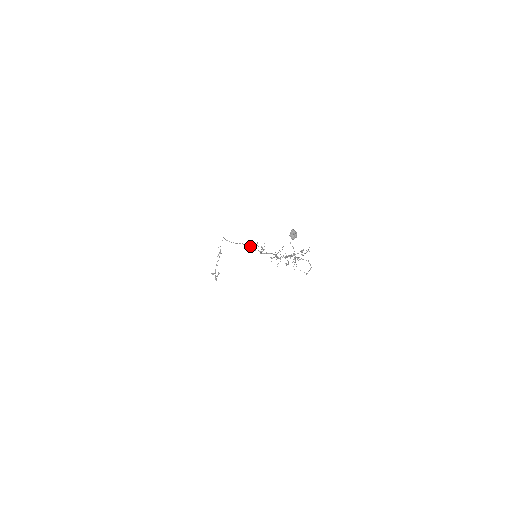
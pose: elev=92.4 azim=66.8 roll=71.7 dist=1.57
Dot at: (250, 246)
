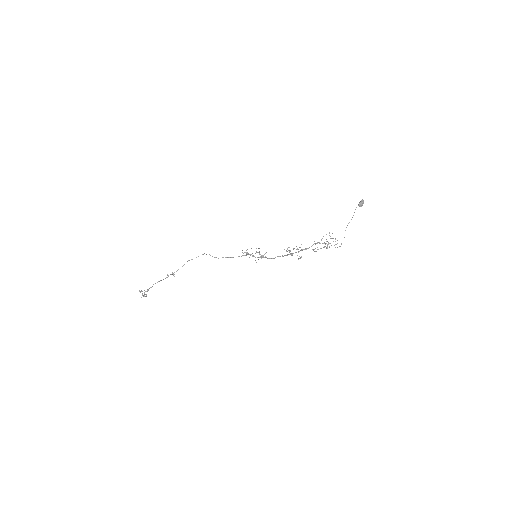
Dot at: (247, 254)
